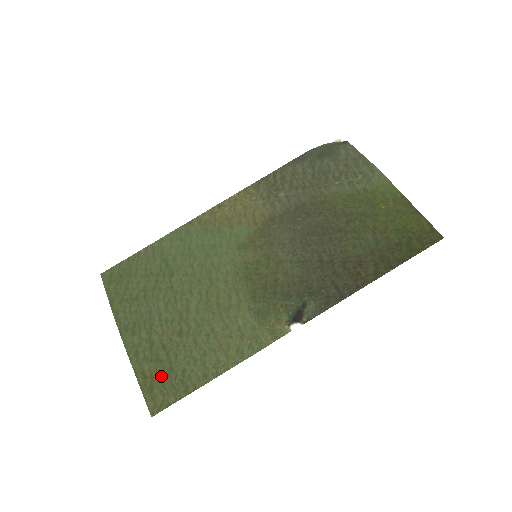
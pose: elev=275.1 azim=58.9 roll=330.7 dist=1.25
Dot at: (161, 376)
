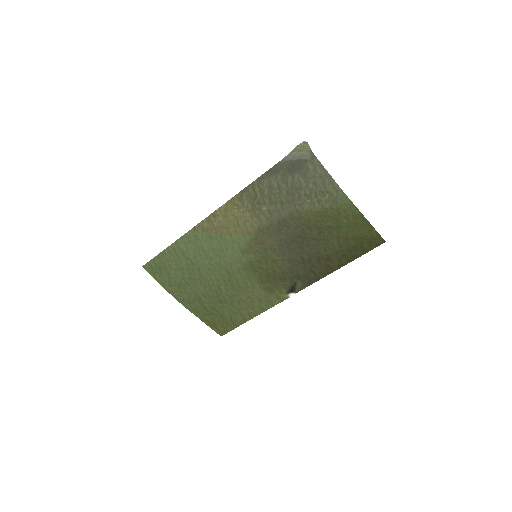
Dot at: (218, 321)
